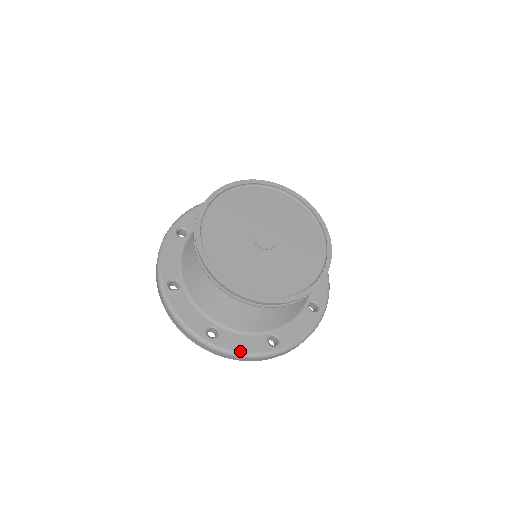
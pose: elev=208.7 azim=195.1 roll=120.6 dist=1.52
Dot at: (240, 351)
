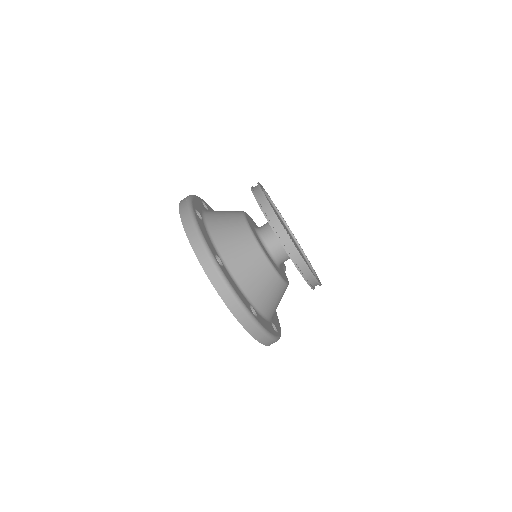
Dot at: (235, 289)
